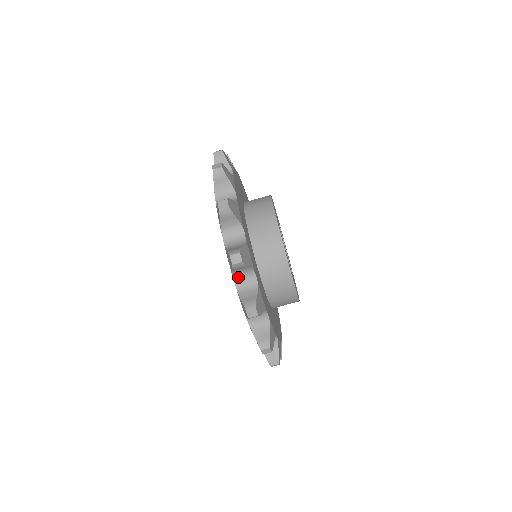
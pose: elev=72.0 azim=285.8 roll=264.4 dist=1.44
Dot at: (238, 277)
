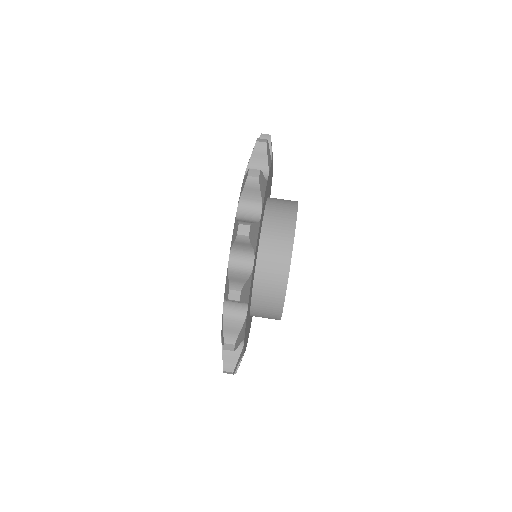
Dot at: occluded
